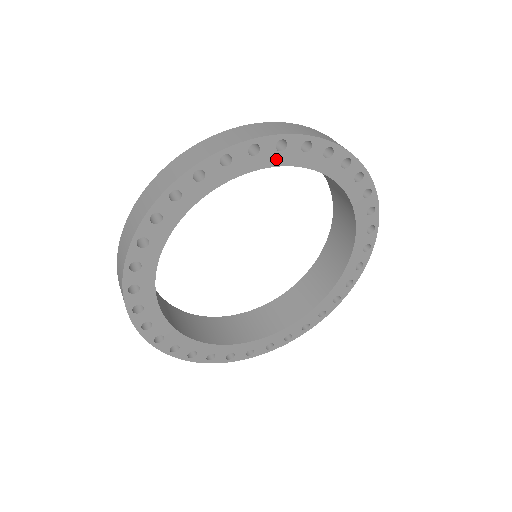
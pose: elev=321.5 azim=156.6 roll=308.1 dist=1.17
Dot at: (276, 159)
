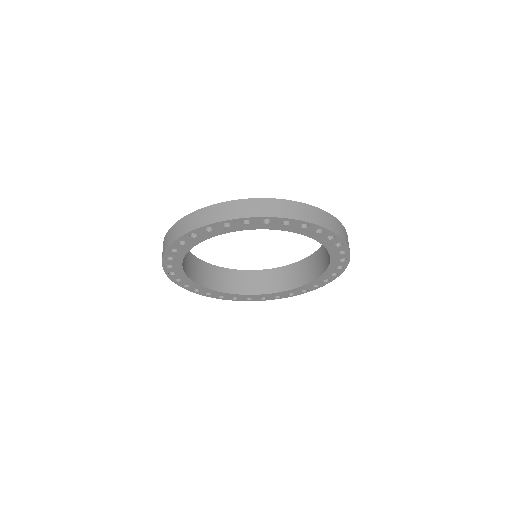
Dot at: (322, 240)
